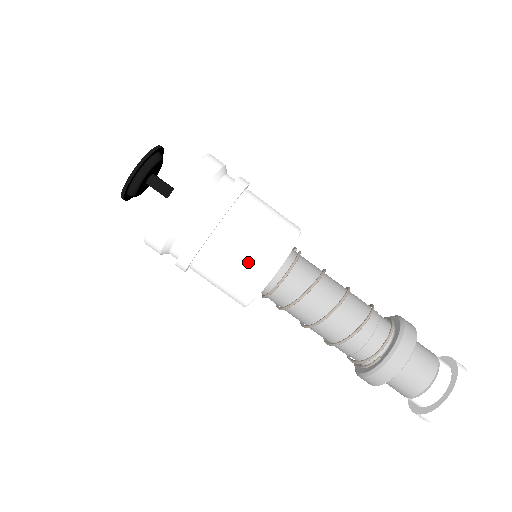
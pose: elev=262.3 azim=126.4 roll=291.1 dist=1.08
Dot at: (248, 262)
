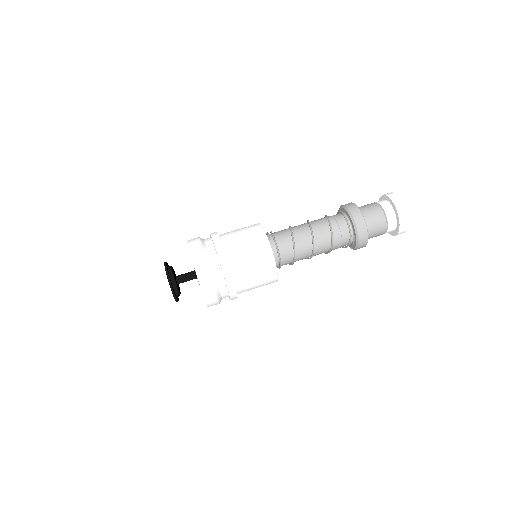
Dot at: (258, 267)
